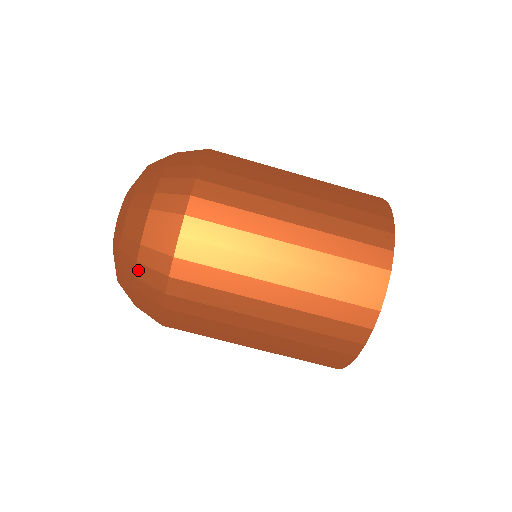
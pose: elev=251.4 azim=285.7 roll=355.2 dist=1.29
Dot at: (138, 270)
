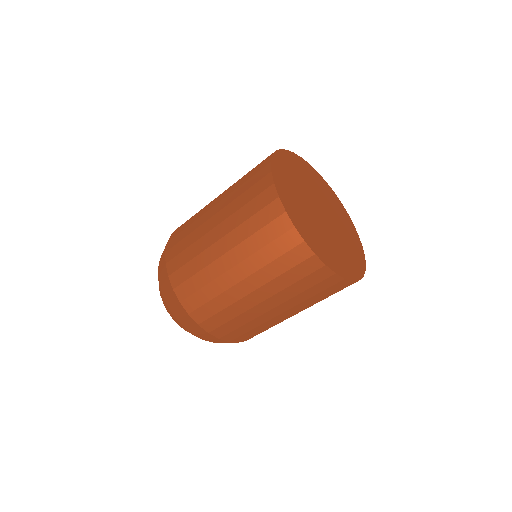
Dot at: (168, 303)
